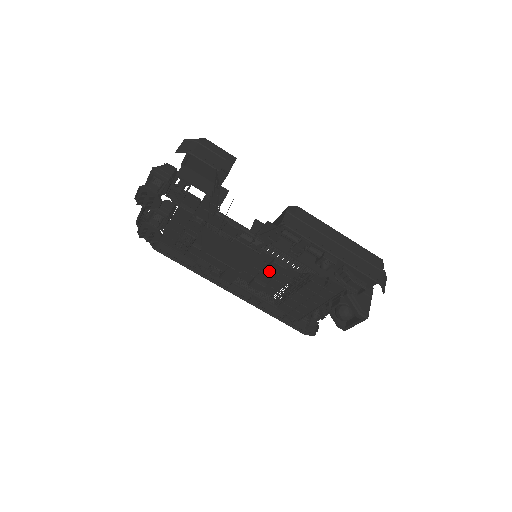
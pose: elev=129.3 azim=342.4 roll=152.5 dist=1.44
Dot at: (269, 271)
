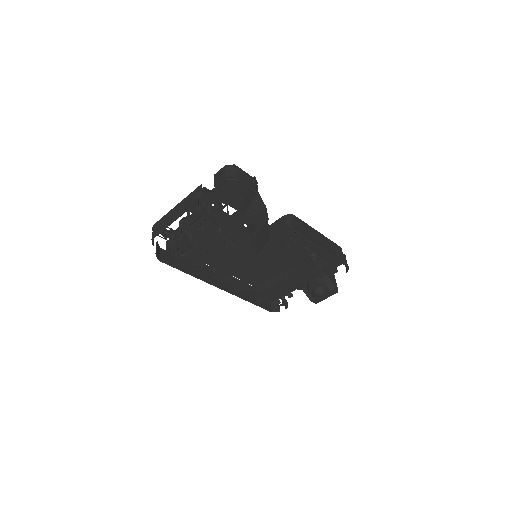
Dot at: (264, 267)
